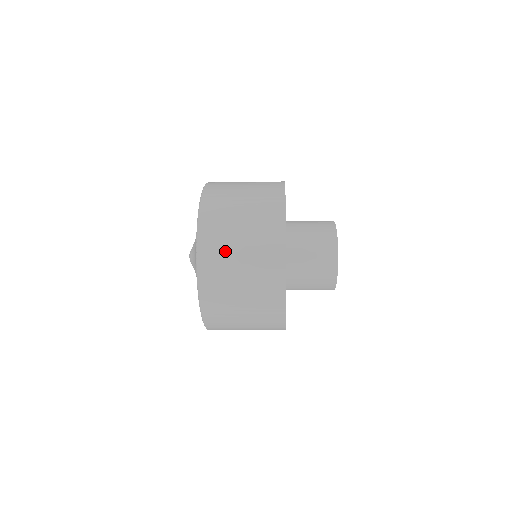
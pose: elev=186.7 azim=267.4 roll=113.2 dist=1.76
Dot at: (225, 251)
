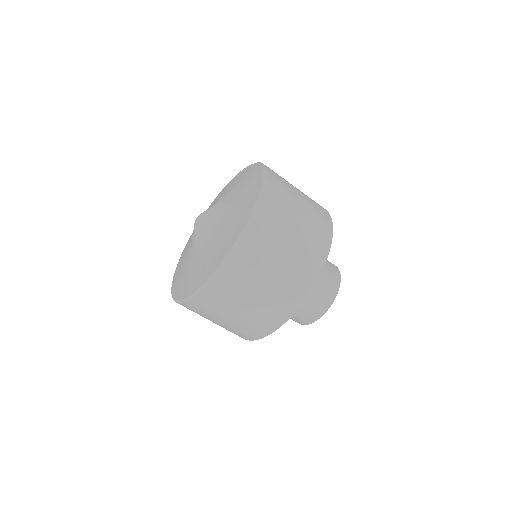
Dot at: (284, 214)
